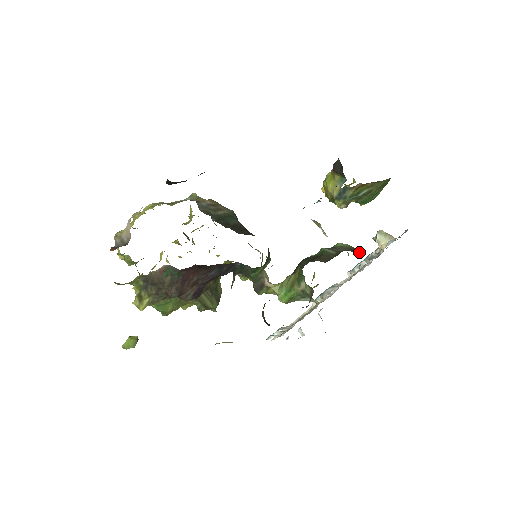
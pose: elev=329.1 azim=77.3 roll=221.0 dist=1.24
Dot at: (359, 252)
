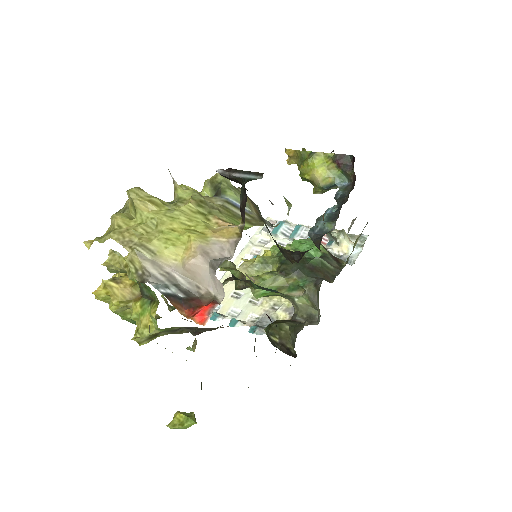
Dot at: (339, 261)
